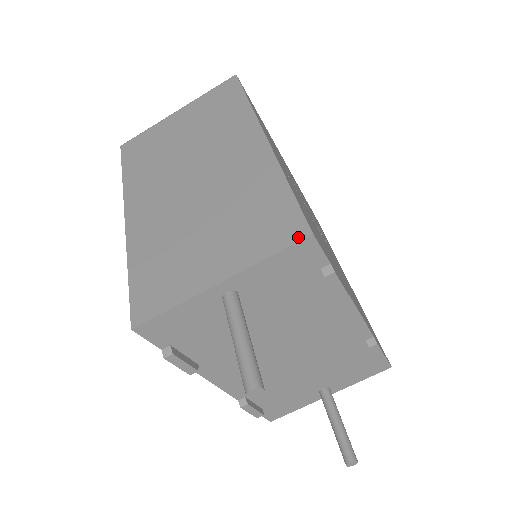
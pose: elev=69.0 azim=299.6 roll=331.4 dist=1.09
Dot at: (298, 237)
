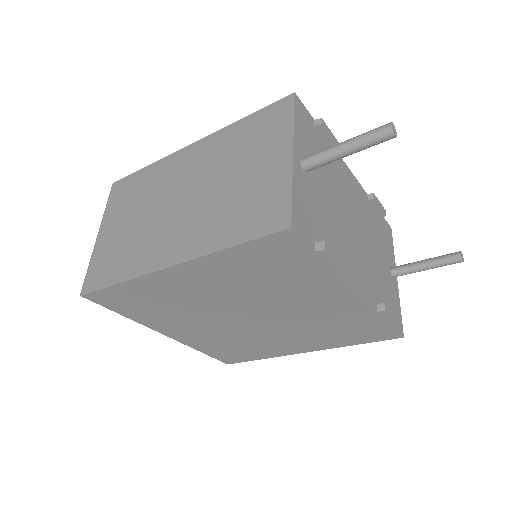
Dot at: (291, 101)
